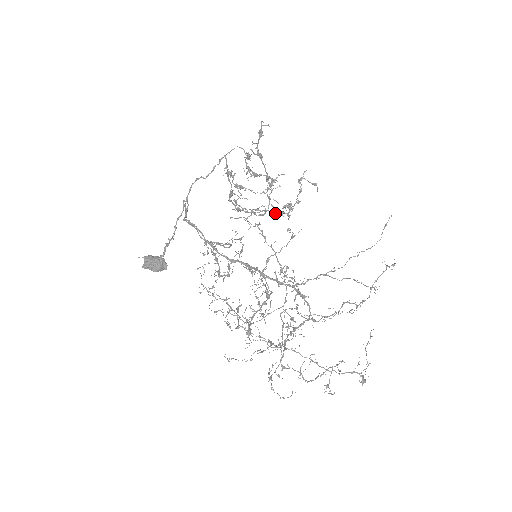
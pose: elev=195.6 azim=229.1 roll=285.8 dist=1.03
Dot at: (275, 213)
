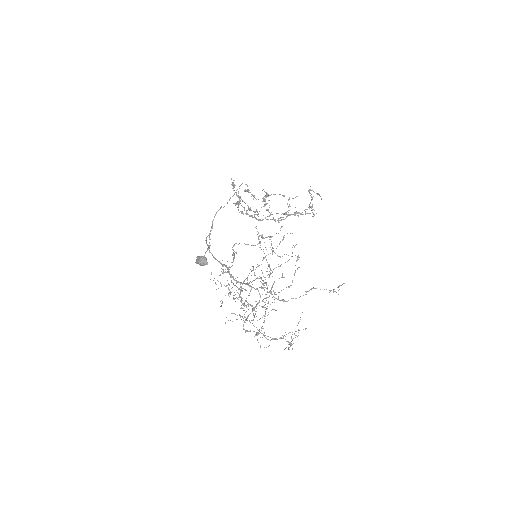
Dot at: occluded
